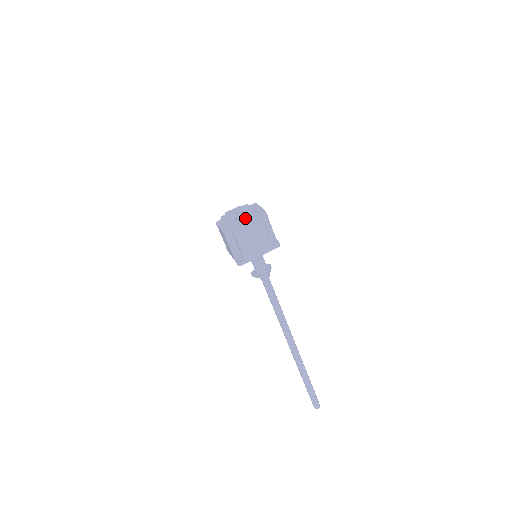
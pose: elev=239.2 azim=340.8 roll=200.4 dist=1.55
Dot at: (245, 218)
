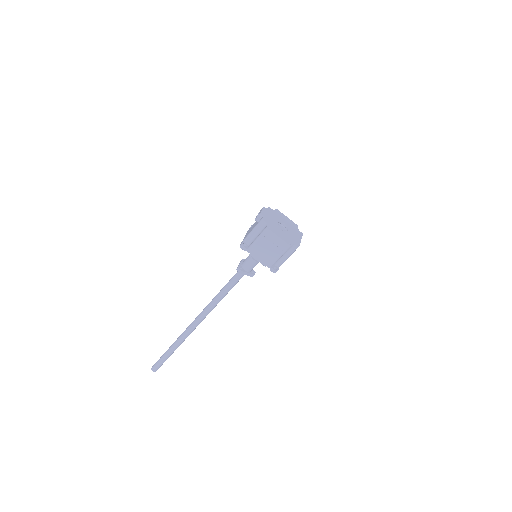
Dot at: (290, 230)
